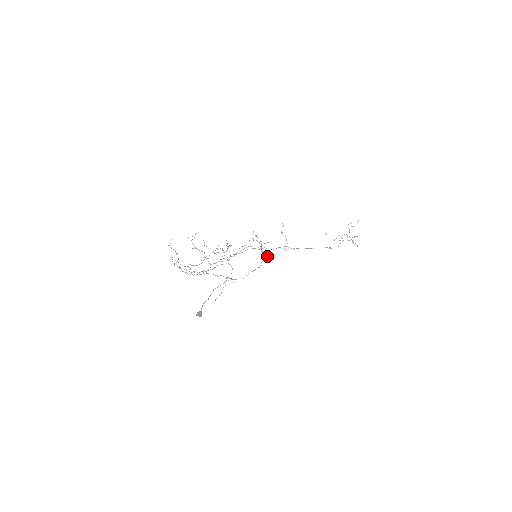
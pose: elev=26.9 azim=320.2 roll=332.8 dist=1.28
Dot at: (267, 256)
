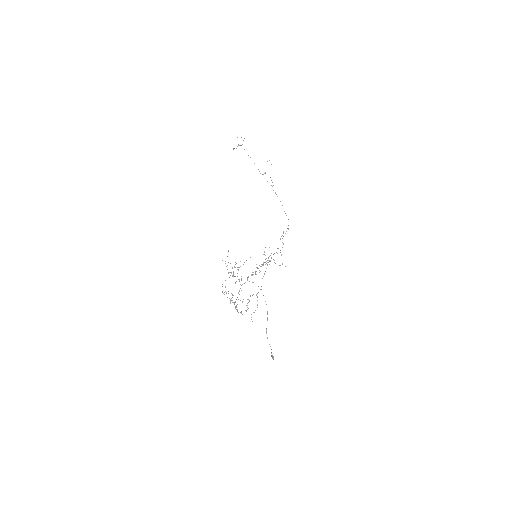
Dot at: occluded
